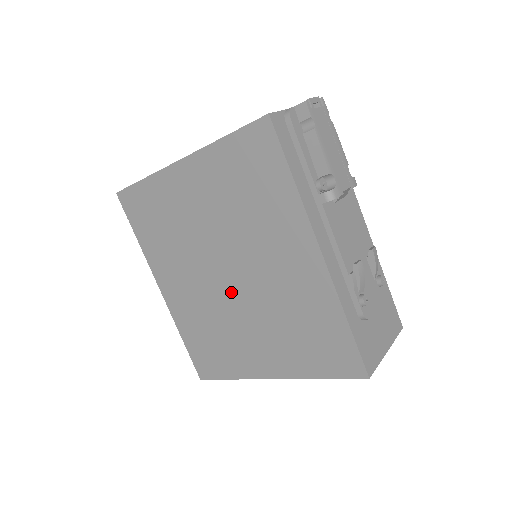
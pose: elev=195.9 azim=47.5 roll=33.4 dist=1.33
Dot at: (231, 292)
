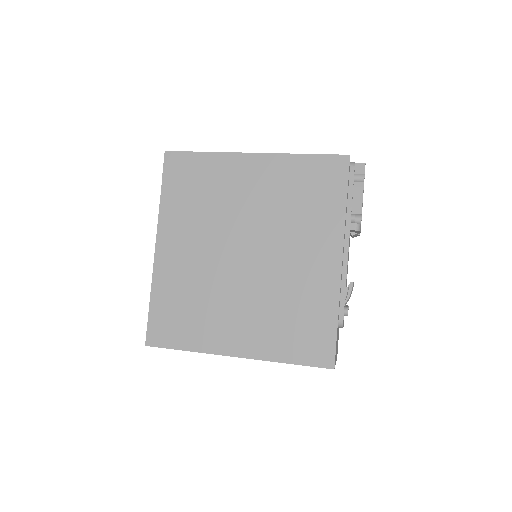
Dot at: (239, 269)
